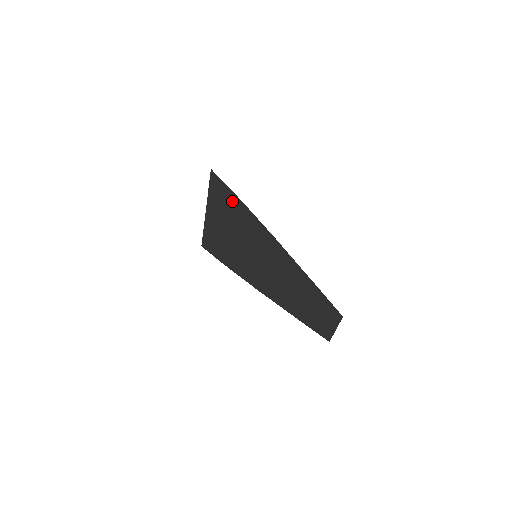
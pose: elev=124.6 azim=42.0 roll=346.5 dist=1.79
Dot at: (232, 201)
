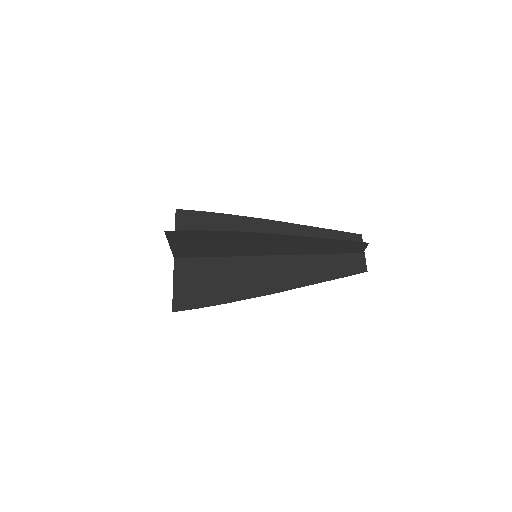
Dot at: (211, 221)
